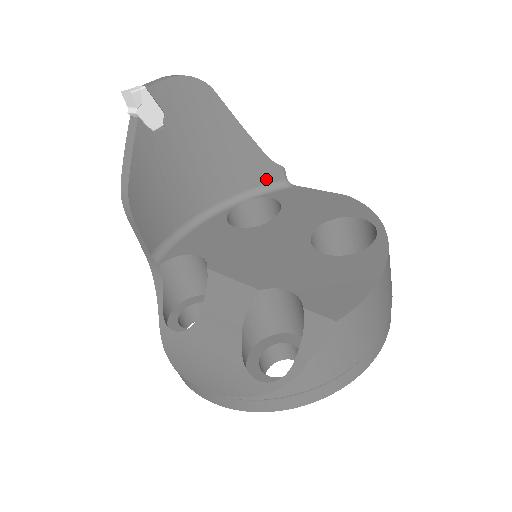
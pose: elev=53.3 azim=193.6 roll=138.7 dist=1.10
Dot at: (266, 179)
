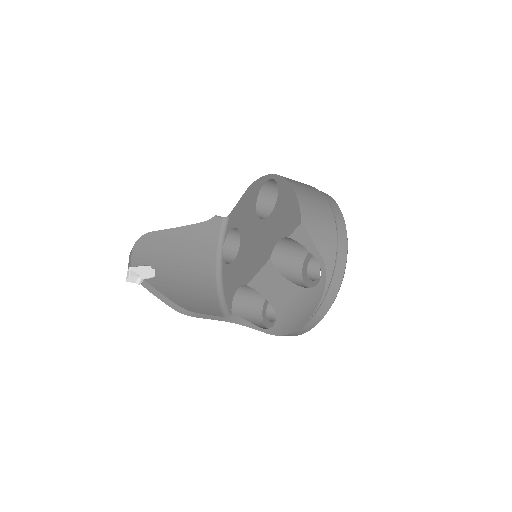
Dot at: (217, 230)
